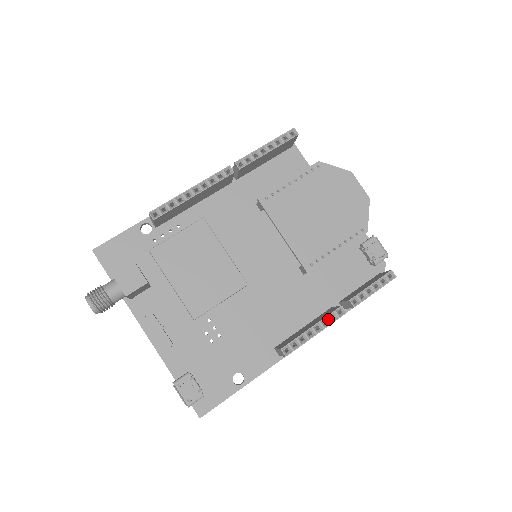
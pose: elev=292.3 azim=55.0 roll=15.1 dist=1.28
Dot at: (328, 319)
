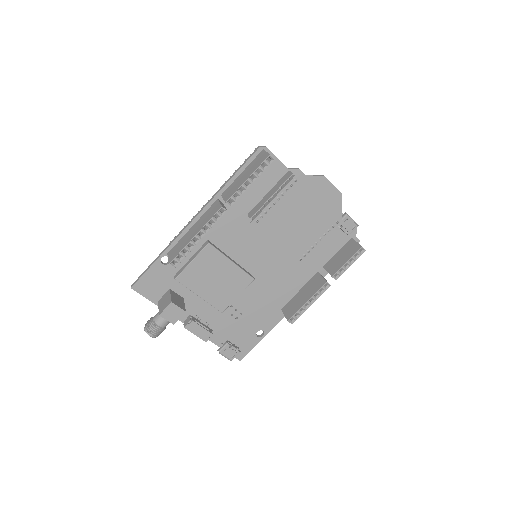
Dot at: (318, 293)
